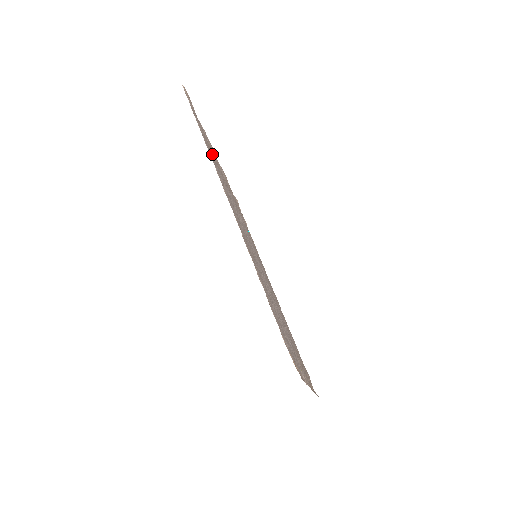
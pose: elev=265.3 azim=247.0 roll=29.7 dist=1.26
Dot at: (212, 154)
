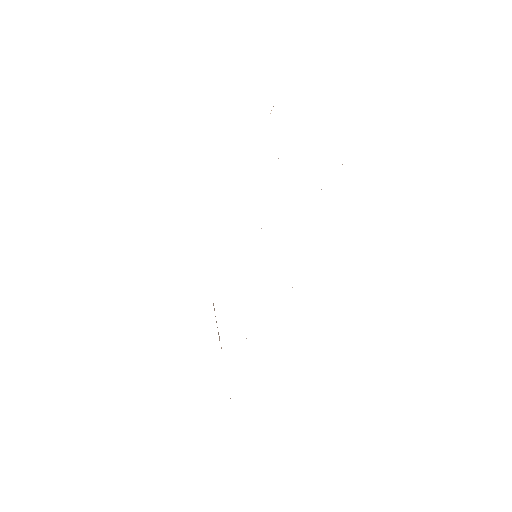
Dot at: occluded
